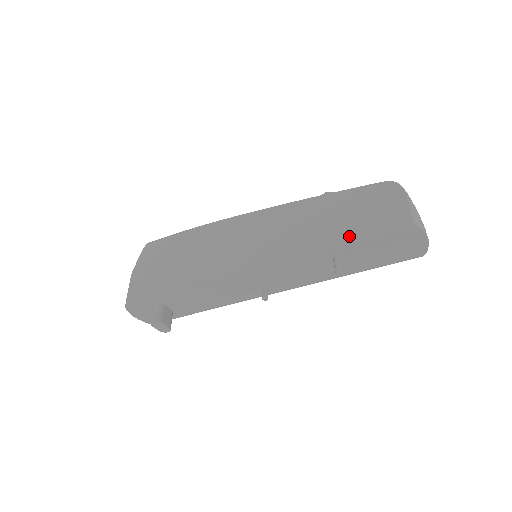
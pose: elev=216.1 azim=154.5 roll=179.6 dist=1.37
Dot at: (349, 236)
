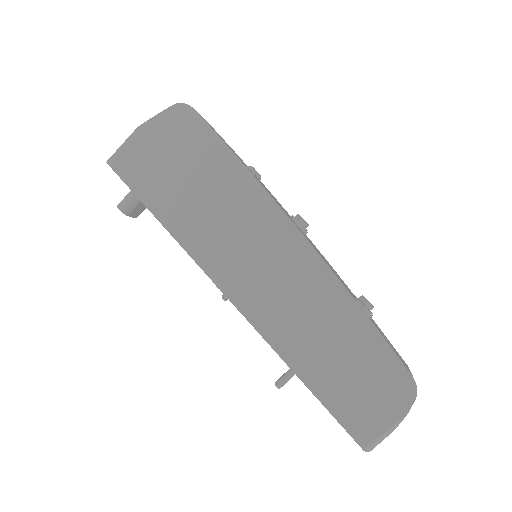
Dot at: (317, 382)
